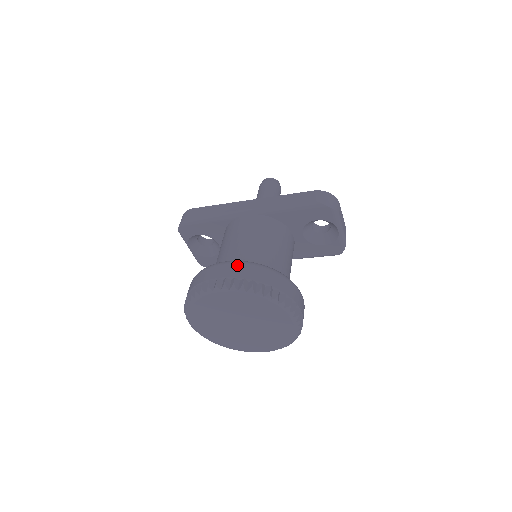
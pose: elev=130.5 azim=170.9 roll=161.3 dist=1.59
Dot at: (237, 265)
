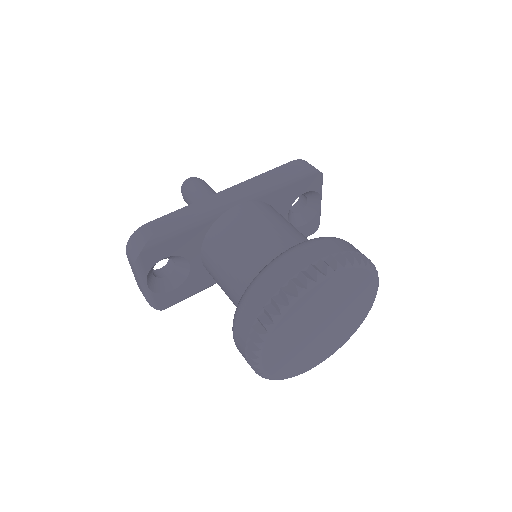
Dot at: (316, 243)
